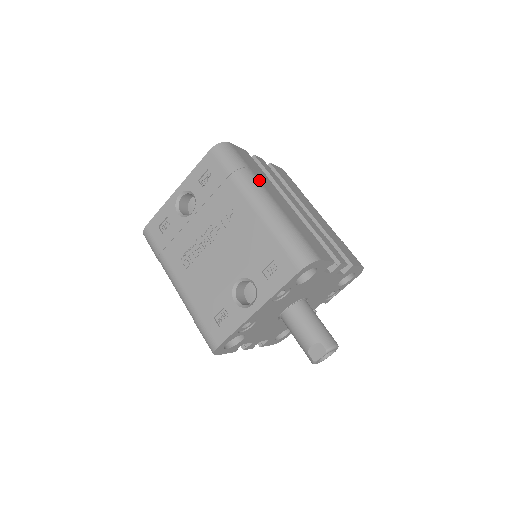
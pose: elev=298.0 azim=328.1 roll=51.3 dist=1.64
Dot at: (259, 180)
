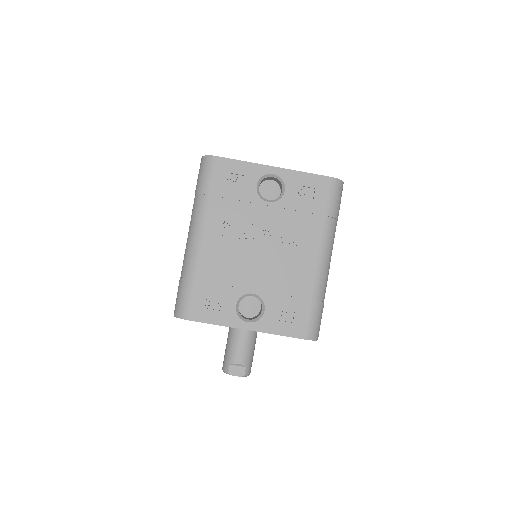
Dot at: occluded
